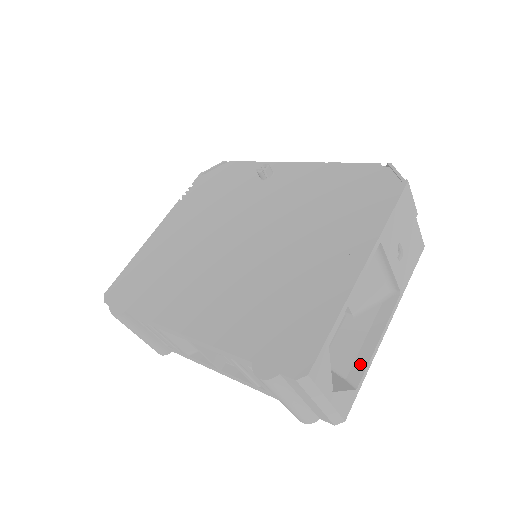
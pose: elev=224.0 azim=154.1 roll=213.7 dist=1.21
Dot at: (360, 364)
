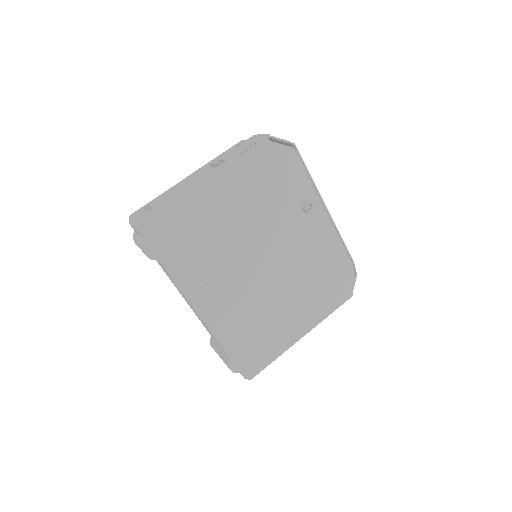
Dot at: occluded
